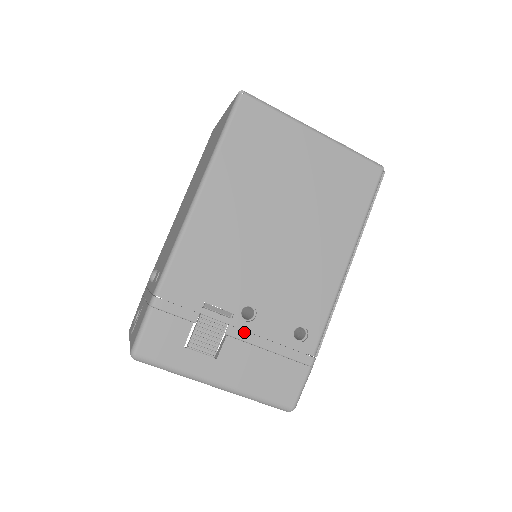
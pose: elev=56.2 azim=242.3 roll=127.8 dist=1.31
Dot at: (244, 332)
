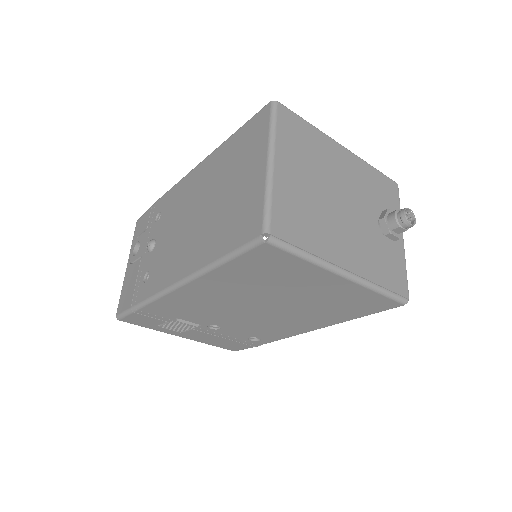
Dot at: (207, 331)
